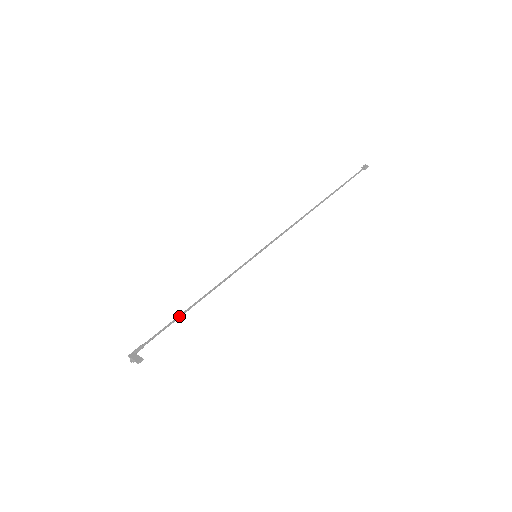
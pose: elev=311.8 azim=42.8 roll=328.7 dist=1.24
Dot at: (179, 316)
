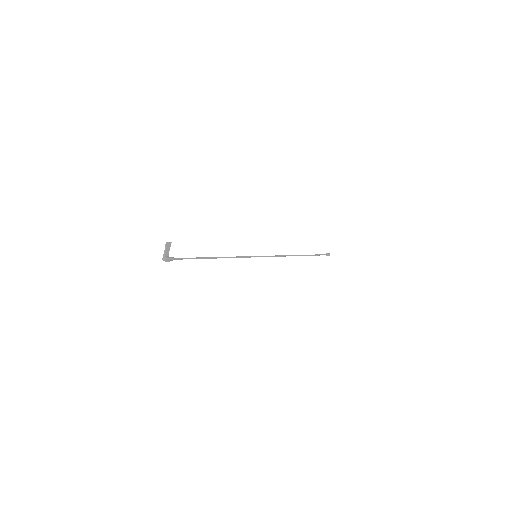
Dot at: (201, 257)
